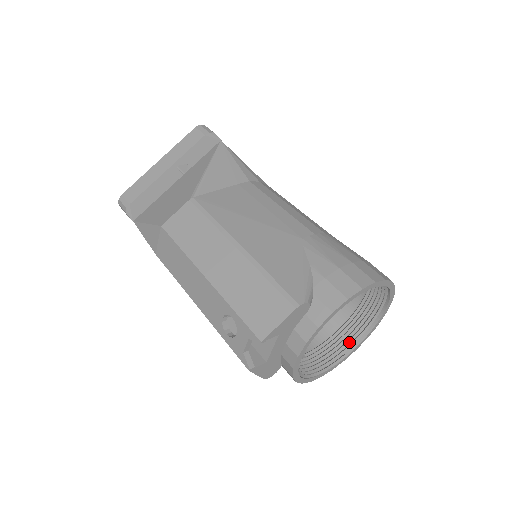
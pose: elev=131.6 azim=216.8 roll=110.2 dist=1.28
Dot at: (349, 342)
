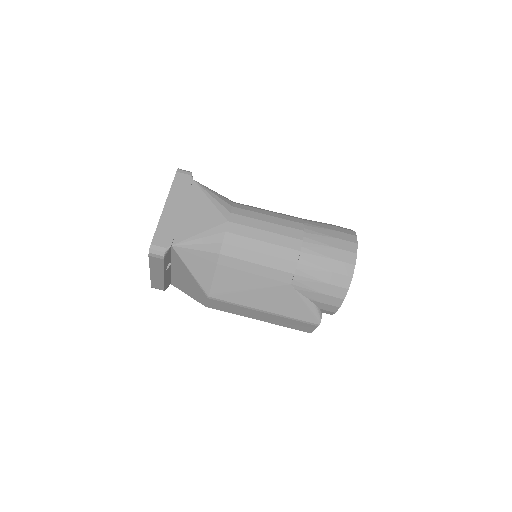
Dot at: occluded
